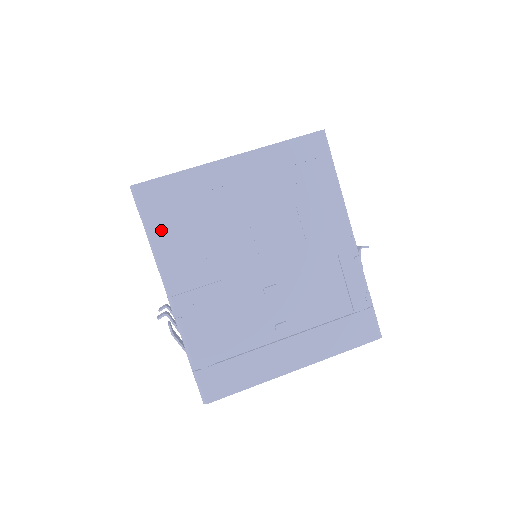
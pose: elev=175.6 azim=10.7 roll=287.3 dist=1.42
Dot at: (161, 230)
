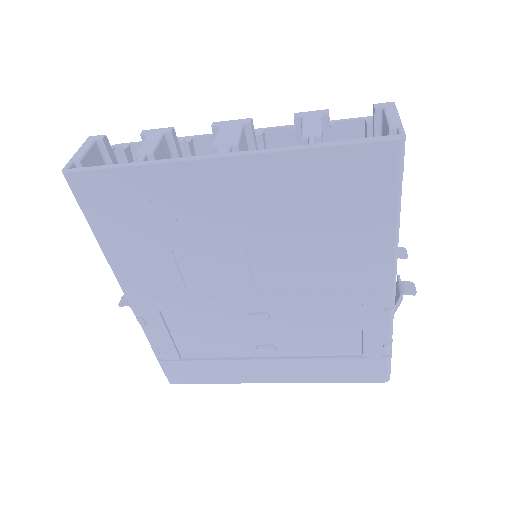
Dot at: (112, 233)
